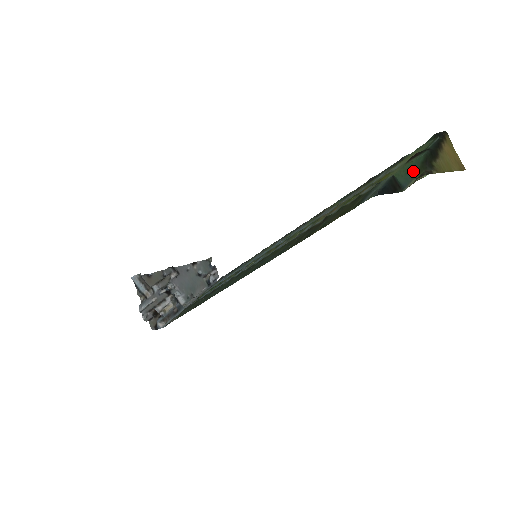
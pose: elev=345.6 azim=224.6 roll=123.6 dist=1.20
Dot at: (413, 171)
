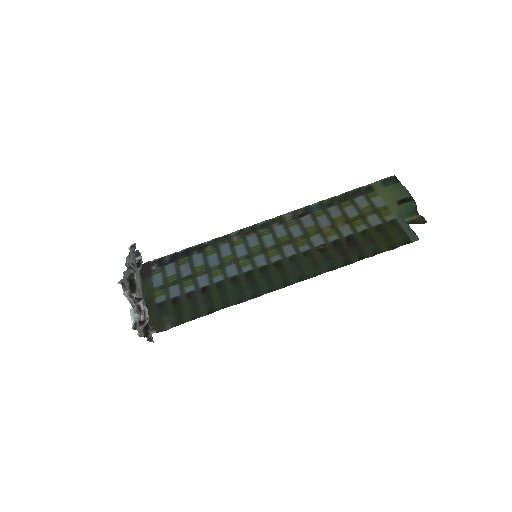
Dot at: (409, 213)
